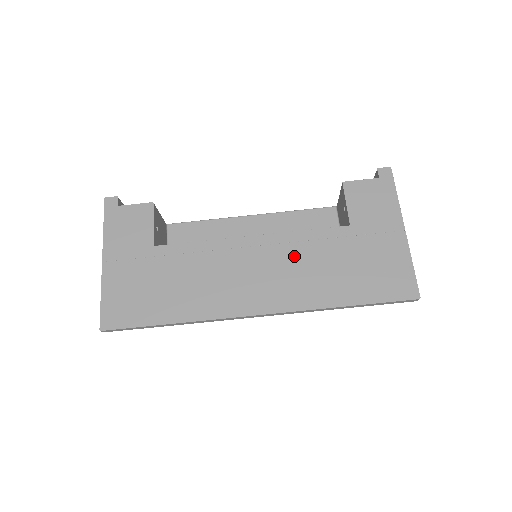
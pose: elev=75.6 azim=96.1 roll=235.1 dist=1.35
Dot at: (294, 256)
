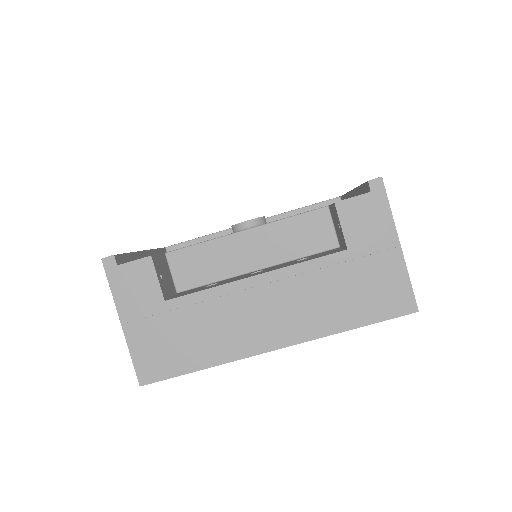
Dot at: (299, 289)
